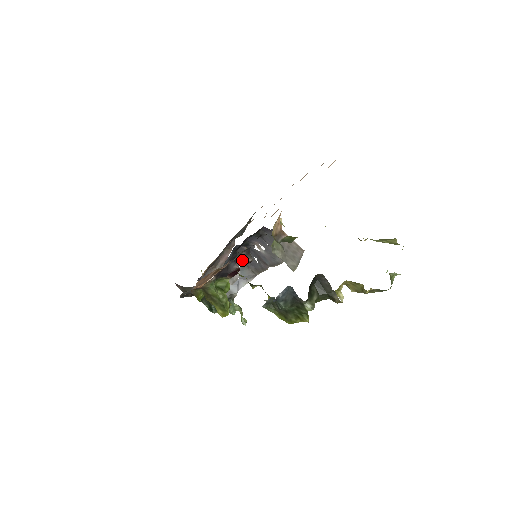
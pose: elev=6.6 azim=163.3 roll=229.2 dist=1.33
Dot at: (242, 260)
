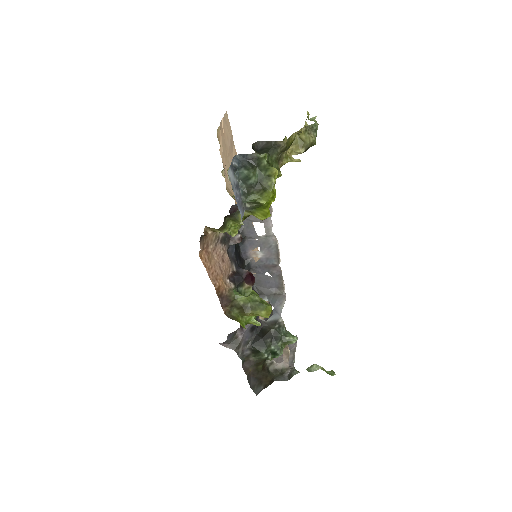
Dot at: (233, 241)
